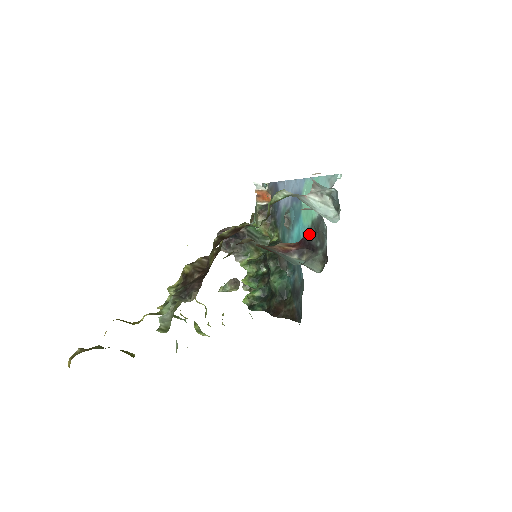
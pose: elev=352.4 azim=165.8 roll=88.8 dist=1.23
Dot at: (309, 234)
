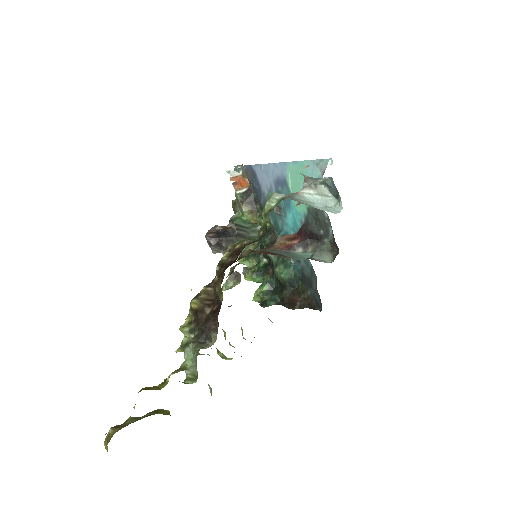
Dot at: (308, 222)
